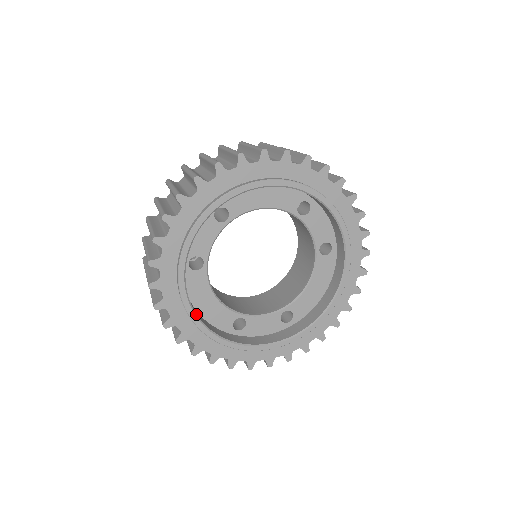
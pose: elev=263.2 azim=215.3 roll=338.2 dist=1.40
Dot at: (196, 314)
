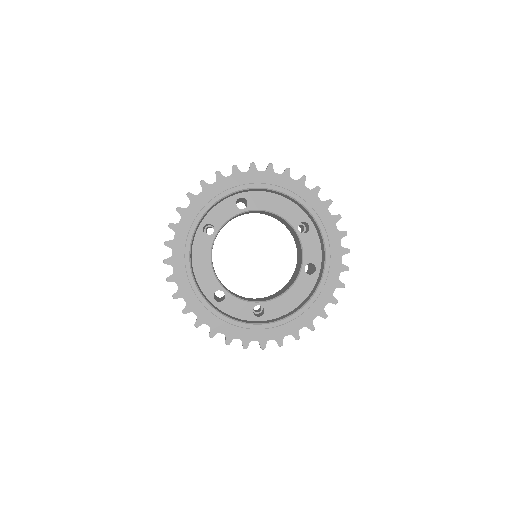
Dot at: (190, 262)
